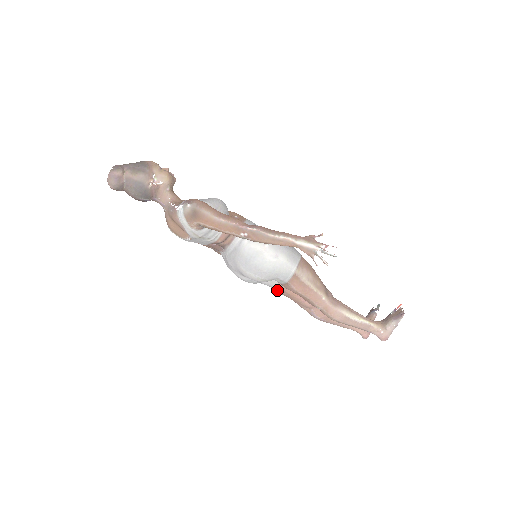
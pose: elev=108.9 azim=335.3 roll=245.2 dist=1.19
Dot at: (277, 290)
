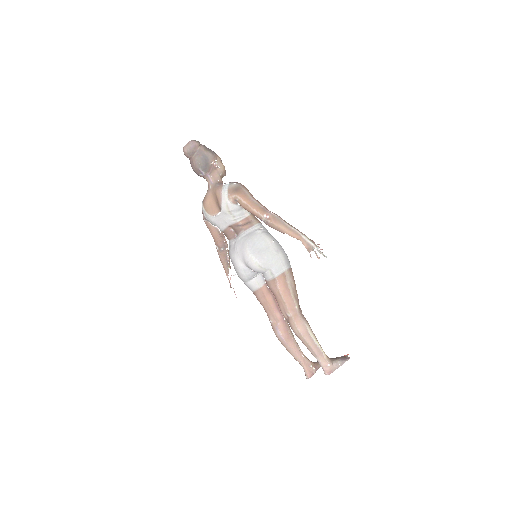
Dot at: (258, 293)
